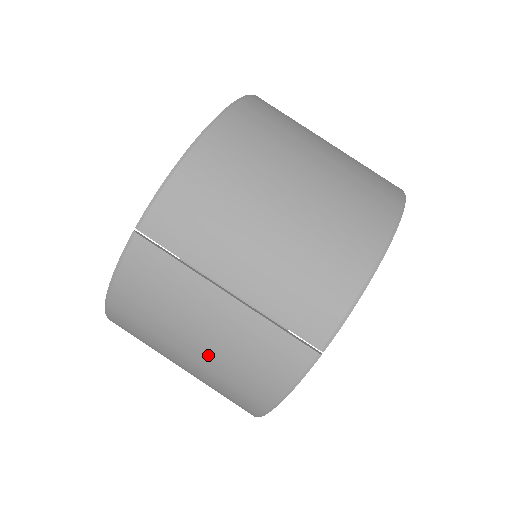
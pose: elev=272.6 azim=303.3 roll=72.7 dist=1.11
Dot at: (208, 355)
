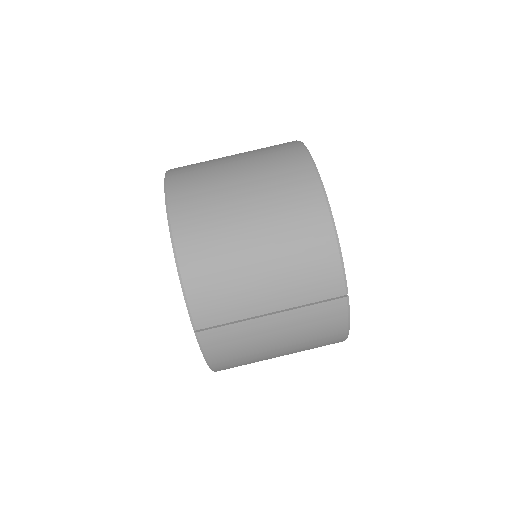
Dot at: (291, 345)
